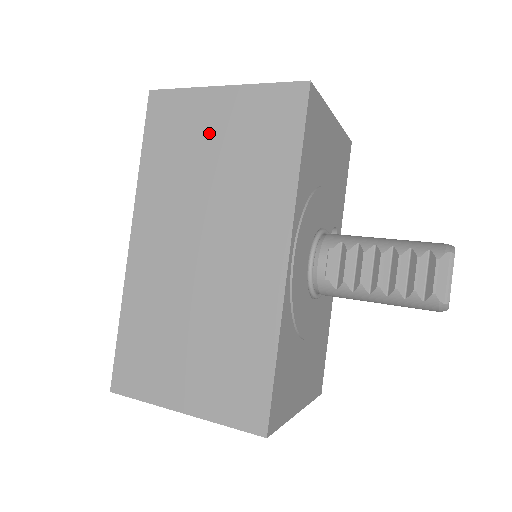
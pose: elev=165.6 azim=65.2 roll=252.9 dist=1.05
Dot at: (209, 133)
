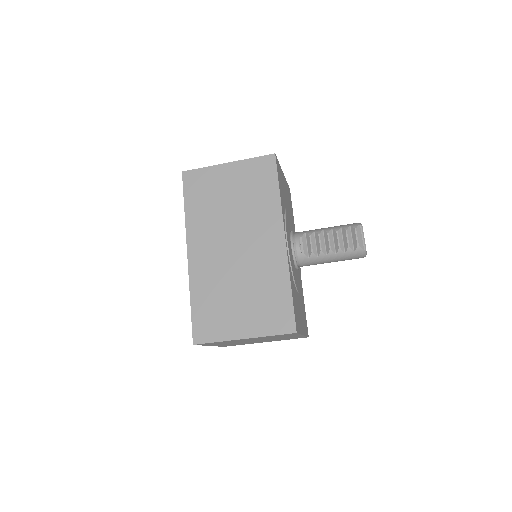
Dot at: (225, 187)
